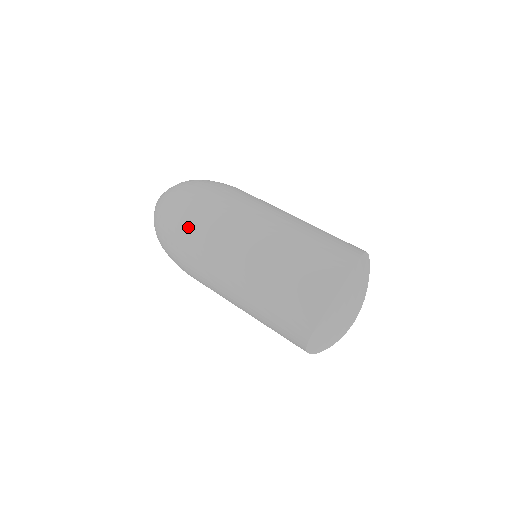
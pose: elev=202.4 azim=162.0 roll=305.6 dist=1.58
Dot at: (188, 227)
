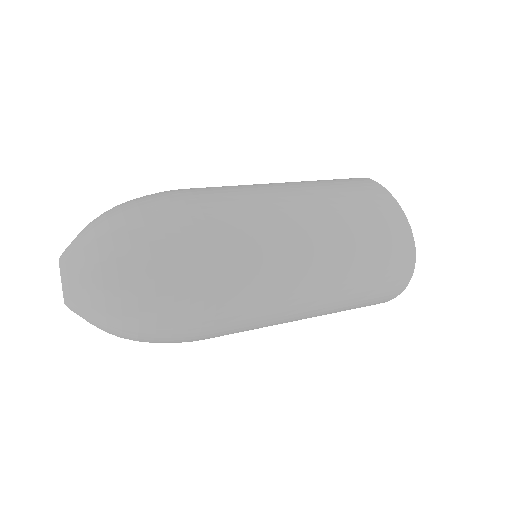
Dot at: (209, 330)
